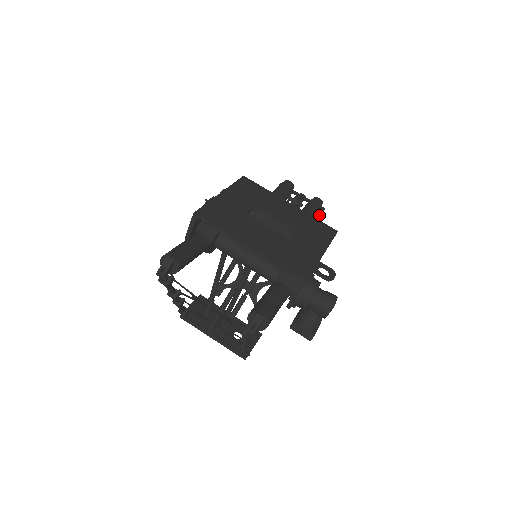
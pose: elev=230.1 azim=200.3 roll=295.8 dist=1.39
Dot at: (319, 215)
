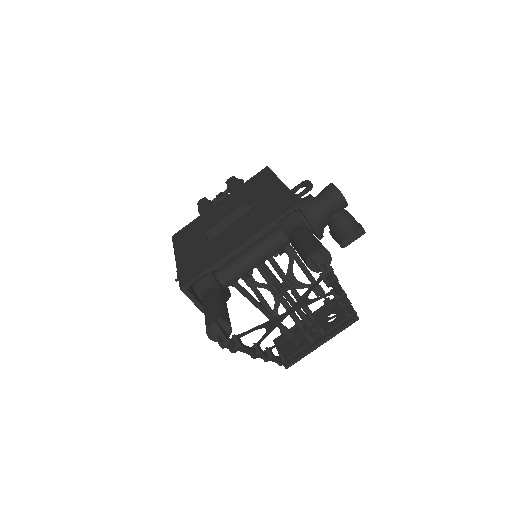
Dot at: occluded
